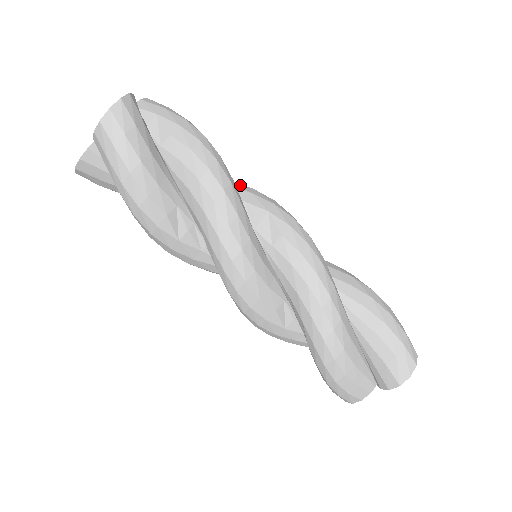
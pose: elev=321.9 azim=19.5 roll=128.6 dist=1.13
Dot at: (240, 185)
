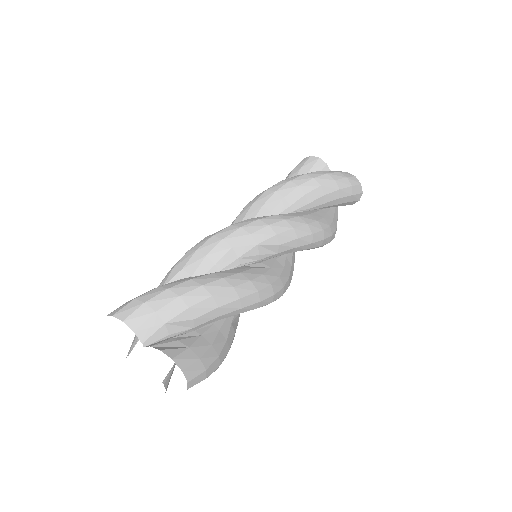
Dot at: (216, 251)
